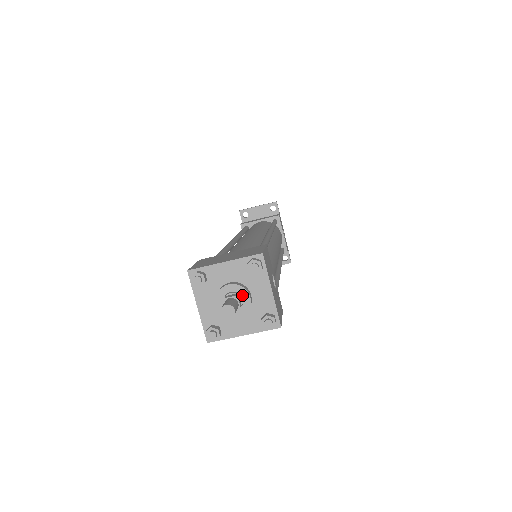
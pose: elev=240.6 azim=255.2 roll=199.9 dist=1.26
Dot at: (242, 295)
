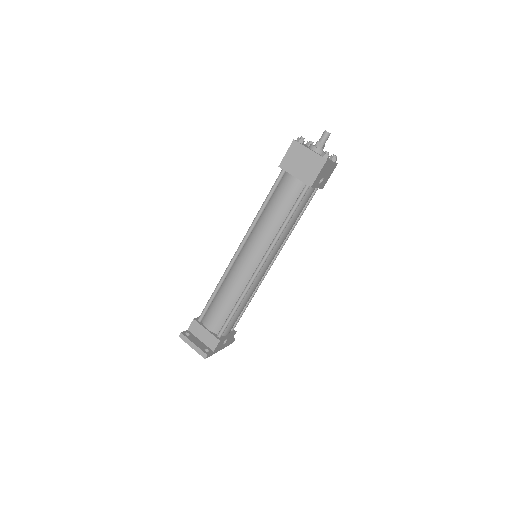
Dot at: (323, 151)
